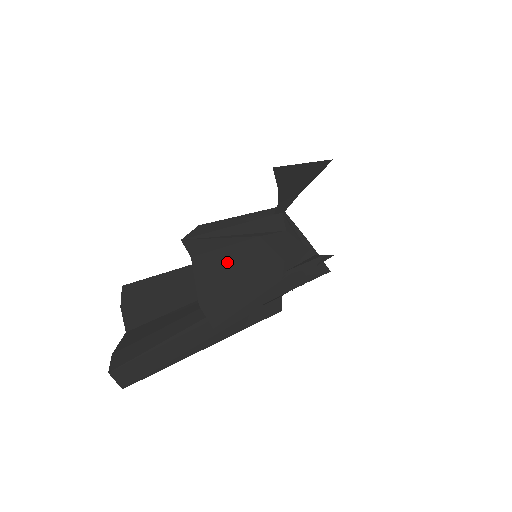
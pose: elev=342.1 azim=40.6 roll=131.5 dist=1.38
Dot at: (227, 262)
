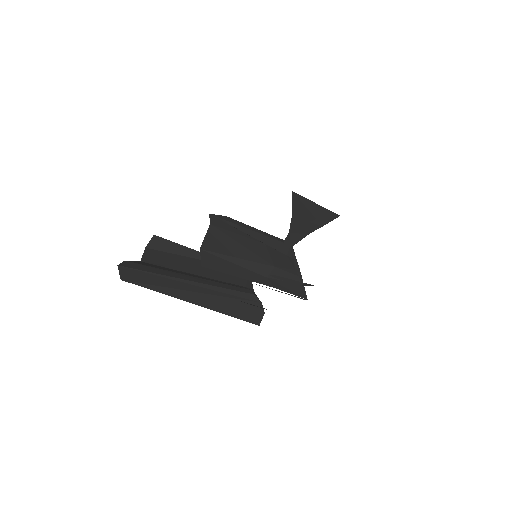
Dot at: (233, 241)
